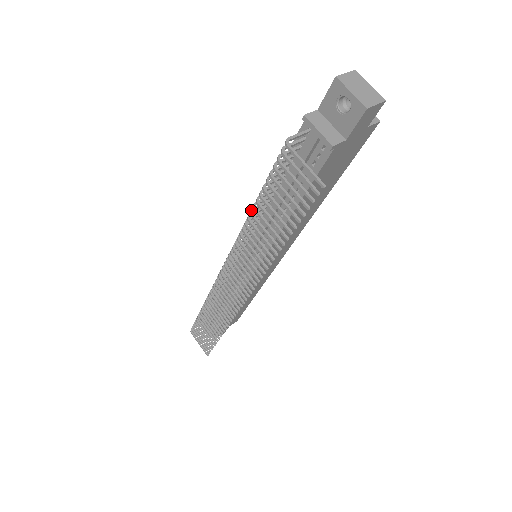
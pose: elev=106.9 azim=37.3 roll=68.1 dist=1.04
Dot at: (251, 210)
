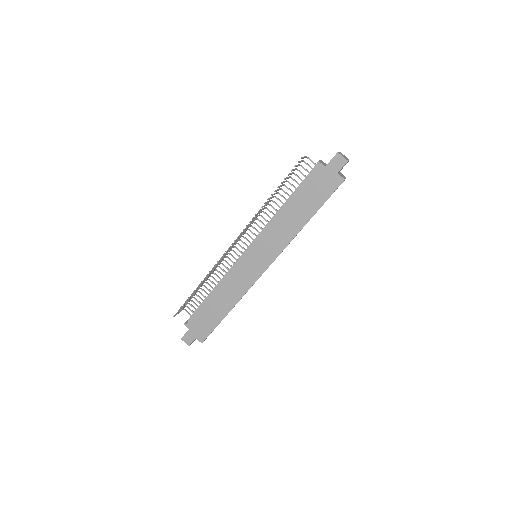
Dot at: occluded
